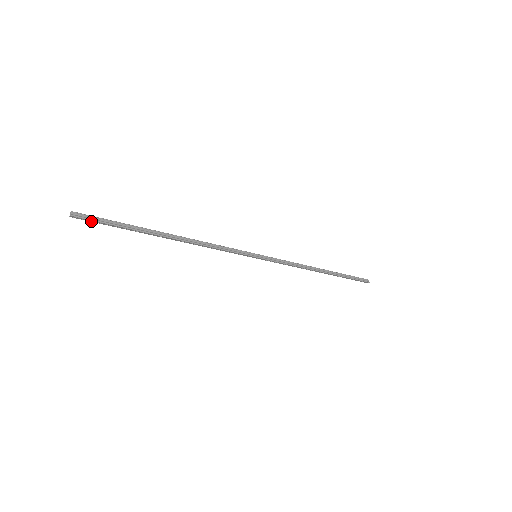
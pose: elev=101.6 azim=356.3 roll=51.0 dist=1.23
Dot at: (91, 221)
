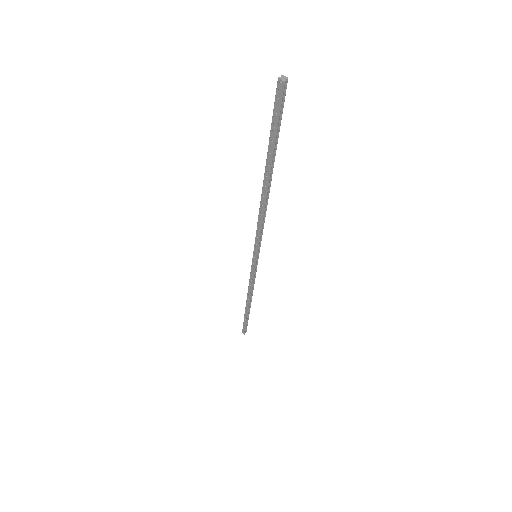
Dot at: (276, 103)
